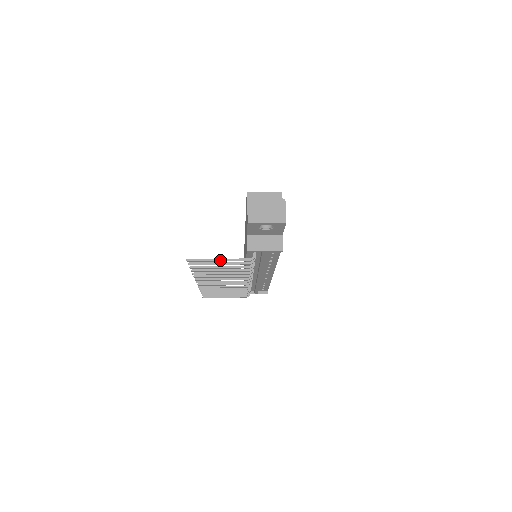
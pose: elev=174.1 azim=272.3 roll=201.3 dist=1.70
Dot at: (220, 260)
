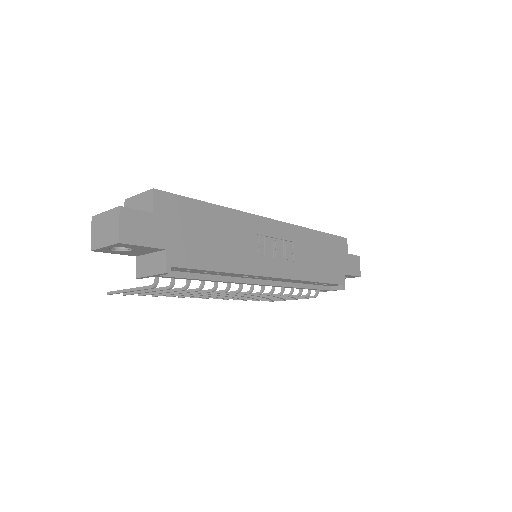
Dot at: (129, 291)
